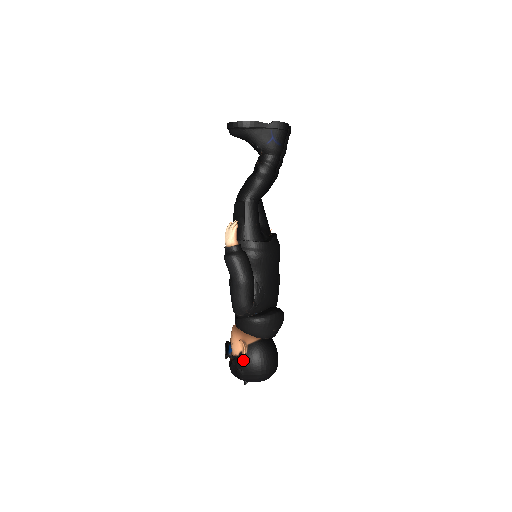
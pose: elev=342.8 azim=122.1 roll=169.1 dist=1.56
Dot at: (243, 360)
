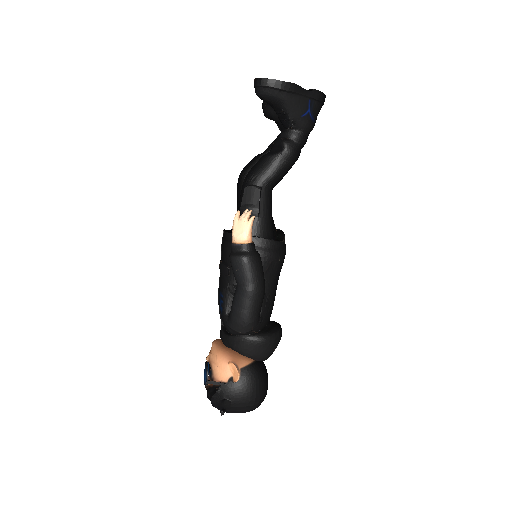
Dot at: (234, 388)
